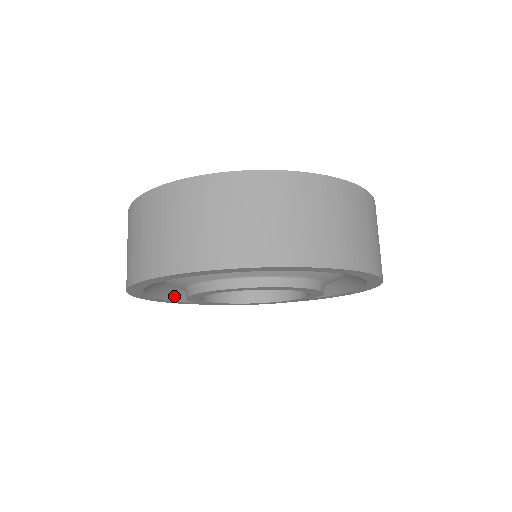
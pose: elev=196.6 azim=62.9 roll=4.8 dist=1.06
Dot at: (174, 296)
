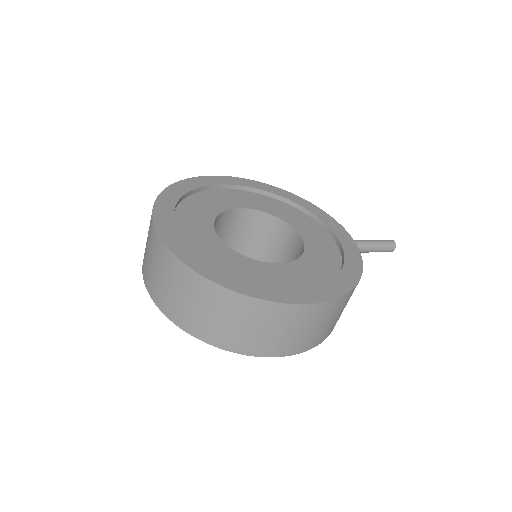
Dot at: occluded
